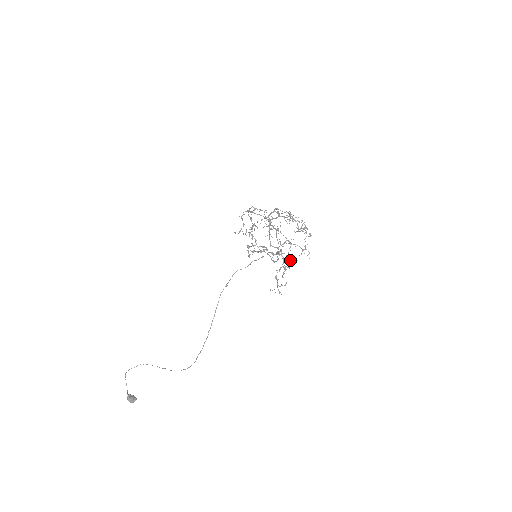
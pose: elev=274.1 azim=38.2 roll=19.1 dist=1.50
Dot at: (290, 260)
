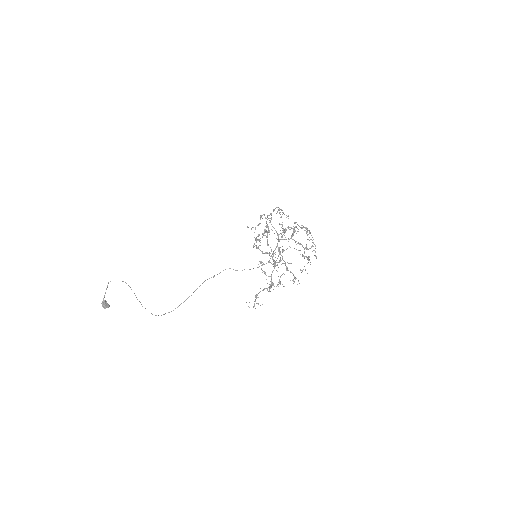
Dot at: (279, 282)
